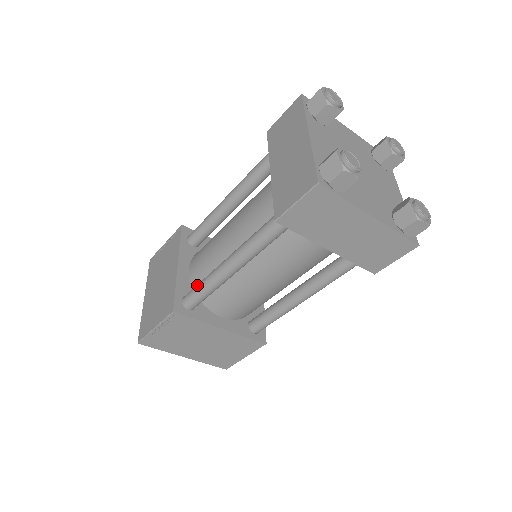
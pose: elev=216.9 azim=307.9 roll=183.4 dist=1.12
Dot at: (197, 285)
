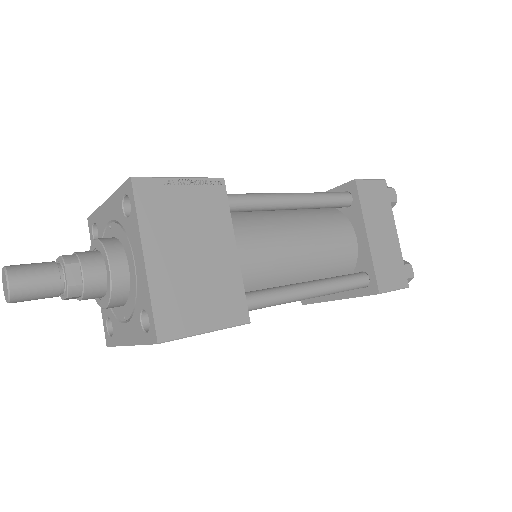
Dot at: occluded
